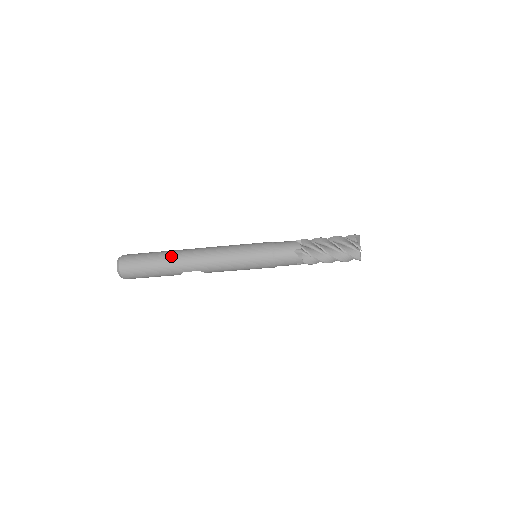
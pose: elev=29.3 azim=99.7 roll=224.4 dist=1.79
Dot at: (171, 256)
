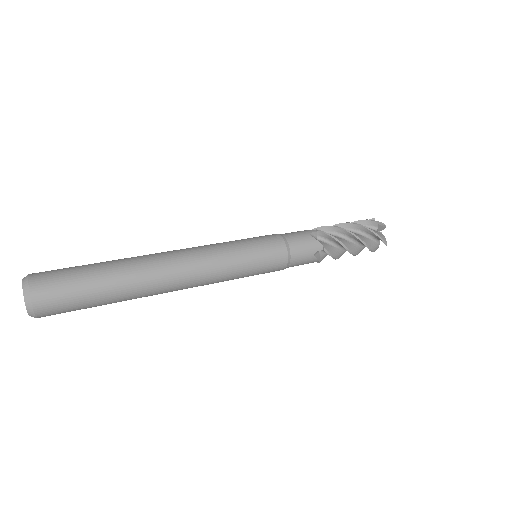
Dot at: (133, 280)
